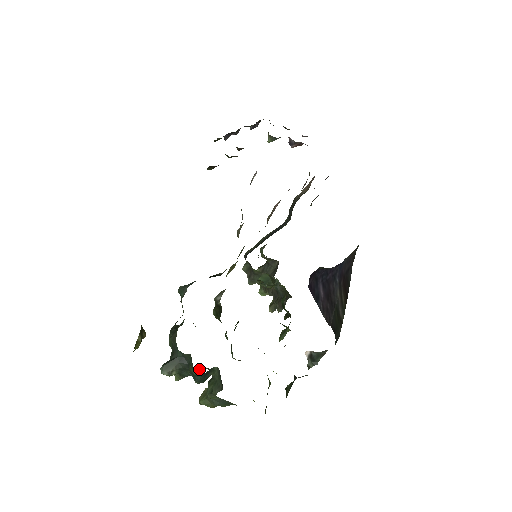
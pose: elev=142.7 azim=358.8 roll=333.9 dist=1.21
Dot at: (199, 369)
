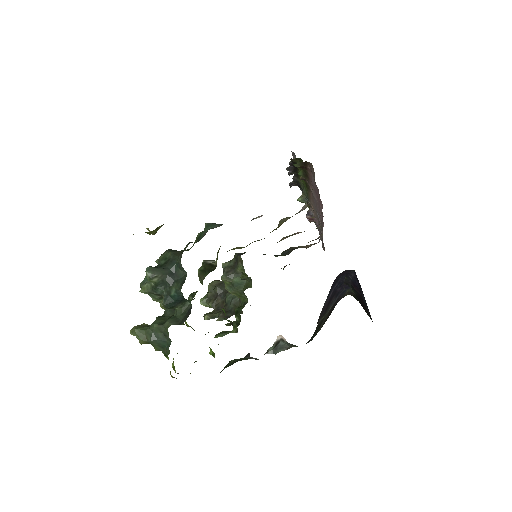
Dot at: occluded
